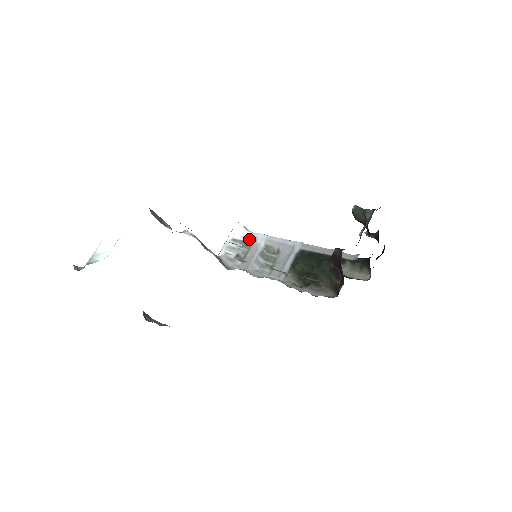
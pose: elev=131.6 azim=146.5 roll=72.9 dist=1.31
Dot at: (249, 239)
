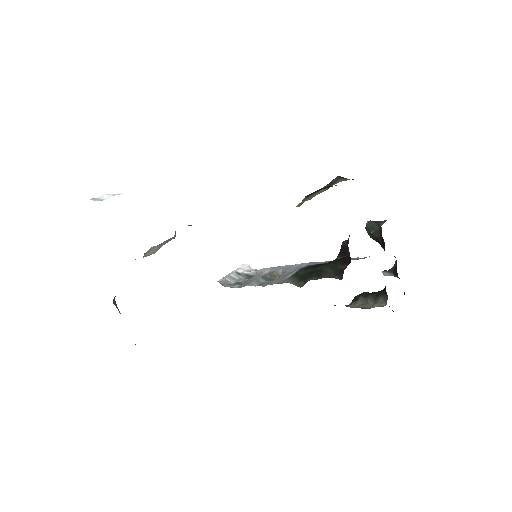
Dot at: (254, 272)
